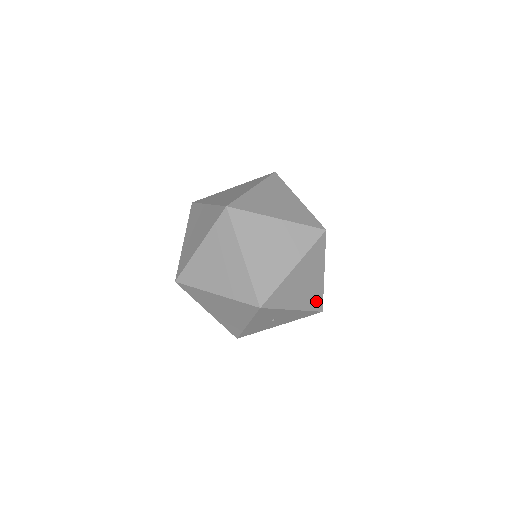
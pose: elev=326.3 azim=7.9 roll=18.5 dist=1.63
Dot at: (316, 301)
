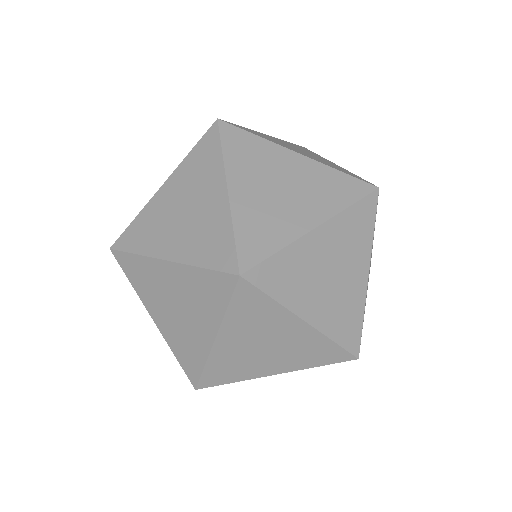
Dot at: occluded
